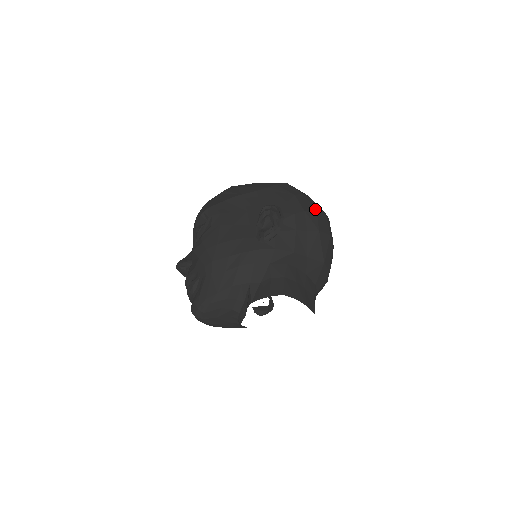
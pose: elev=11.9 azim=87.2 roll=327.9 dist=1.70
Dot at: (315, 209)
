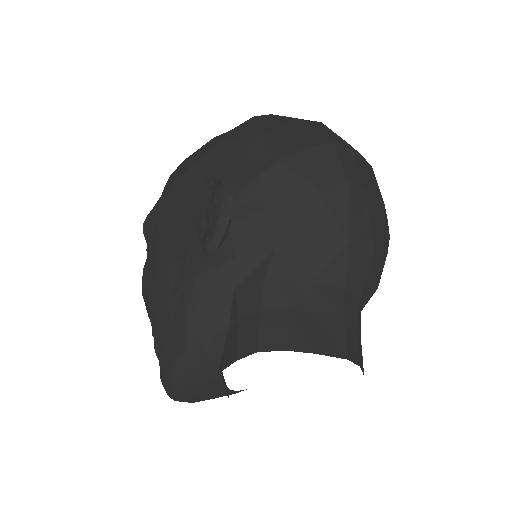
Dot at: (302, 146)
